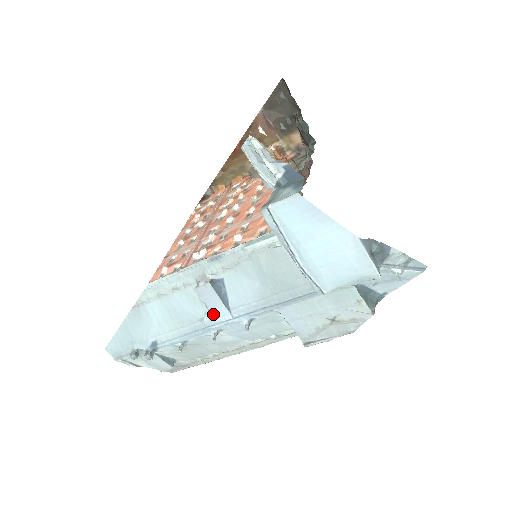
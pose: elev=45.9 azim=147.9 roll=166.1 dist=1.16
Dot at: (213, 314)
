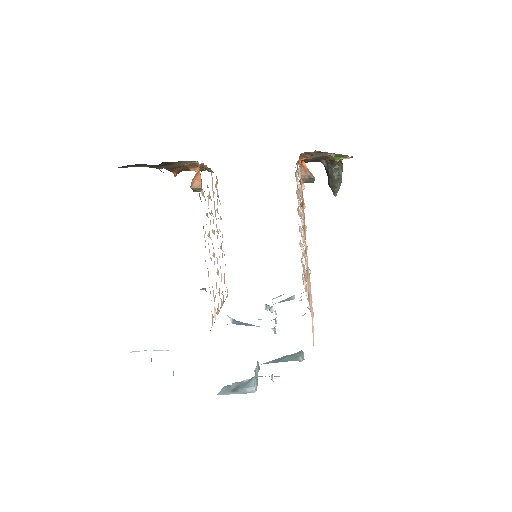
Dot at: occluded
